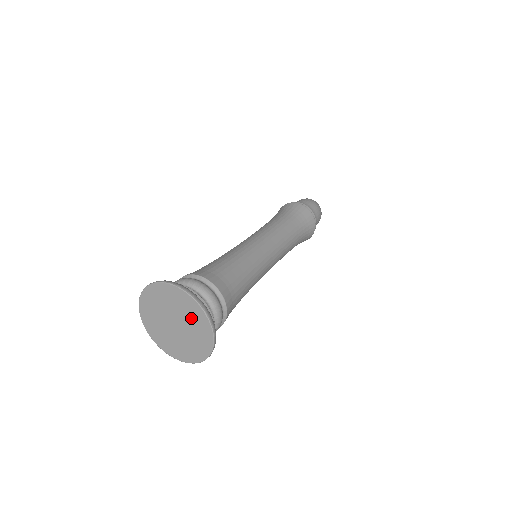
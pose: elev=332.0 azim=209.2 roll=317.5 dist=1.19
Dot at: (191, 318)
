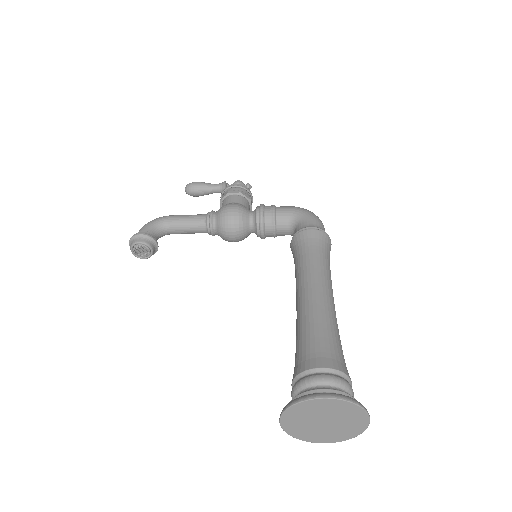
Dot at: (349, 425)
